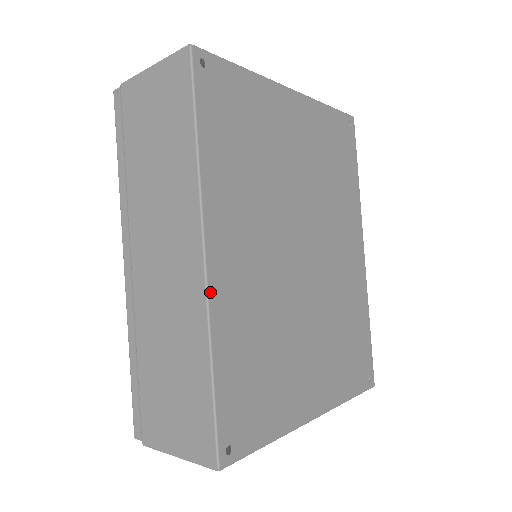
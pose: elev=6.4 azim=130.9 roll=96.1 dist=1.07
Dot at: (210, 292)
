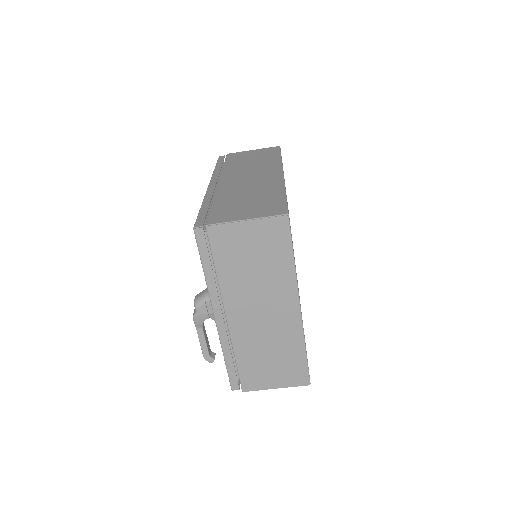
Dot at: occluded
